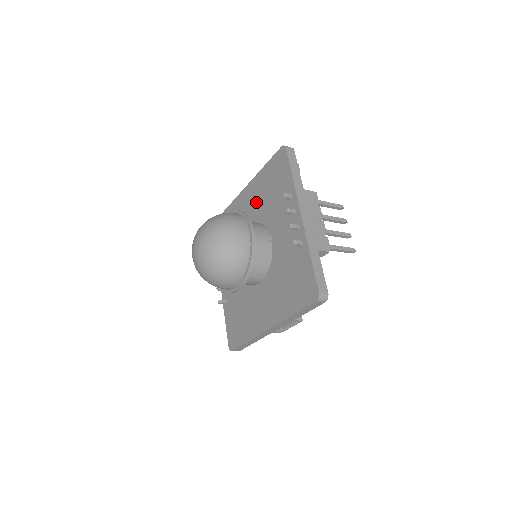
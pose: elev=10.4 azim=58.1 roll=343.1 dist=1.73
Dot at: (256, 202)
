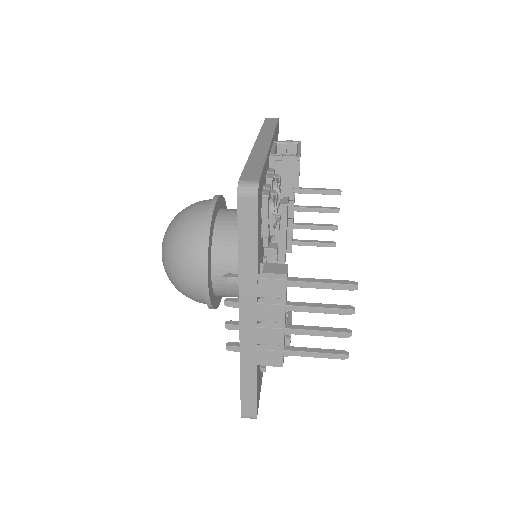
Dot at: occluded
